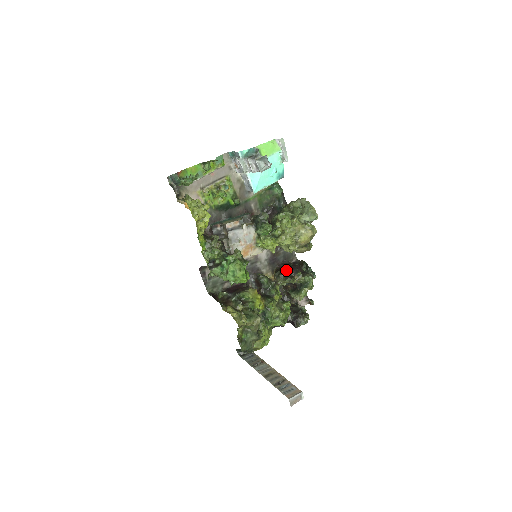
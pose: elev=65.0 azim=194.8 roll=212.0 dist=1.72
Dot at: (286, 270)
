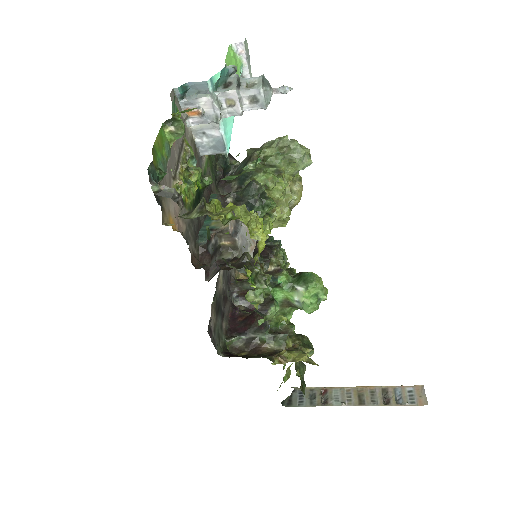
Dot at: (260, 255)
